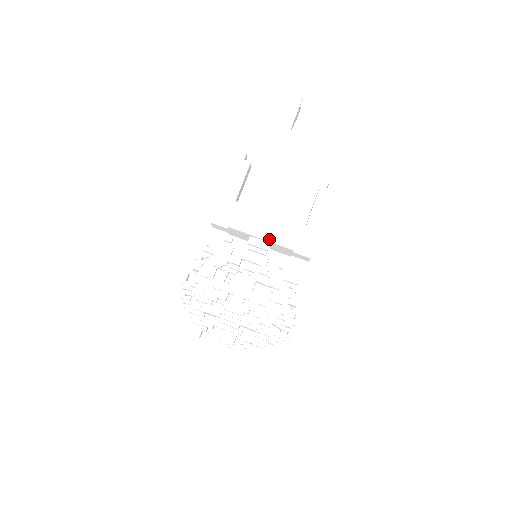
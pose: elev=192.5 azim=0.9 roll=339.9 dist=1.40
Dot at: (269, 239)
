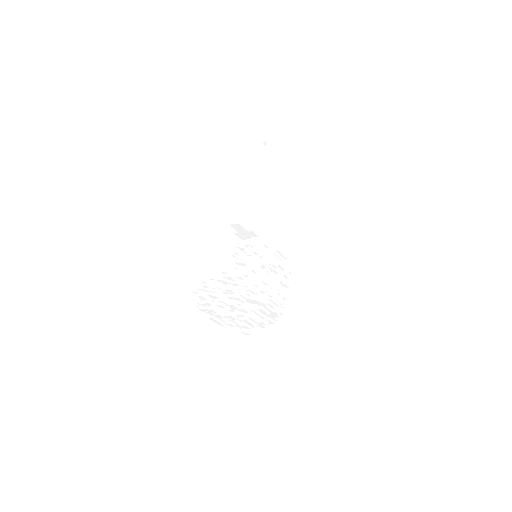
Dot at: occluded
